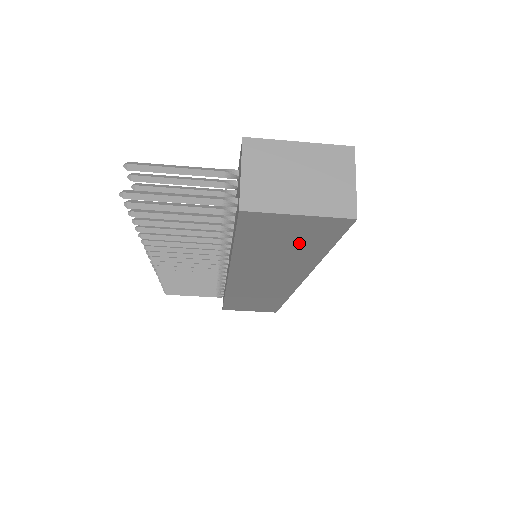
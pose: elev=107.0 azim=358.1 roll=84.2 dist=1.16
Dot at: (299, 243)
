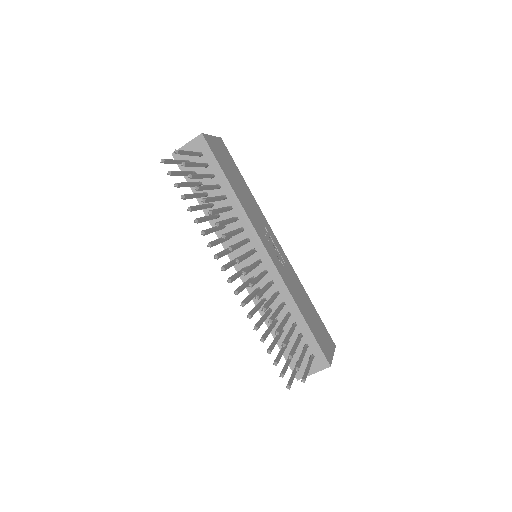
Dot at: occluded
